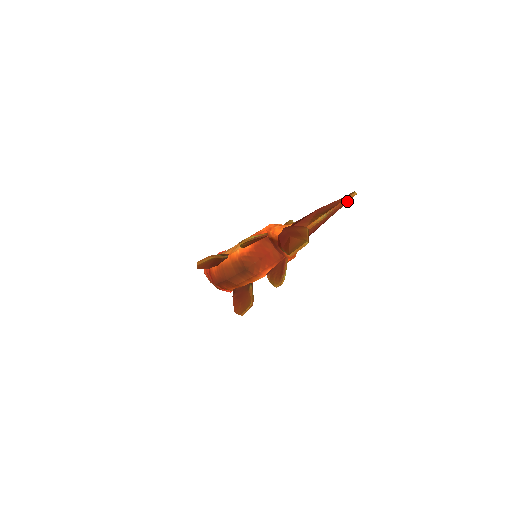
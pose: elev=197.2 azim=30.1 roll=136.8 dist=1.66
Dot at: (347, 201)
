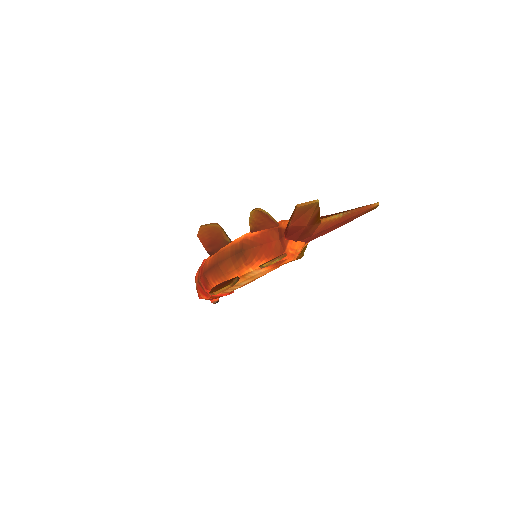
Dot at: (367, 208)
